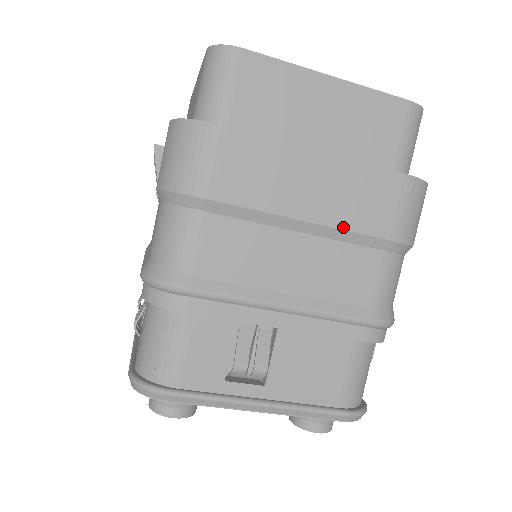
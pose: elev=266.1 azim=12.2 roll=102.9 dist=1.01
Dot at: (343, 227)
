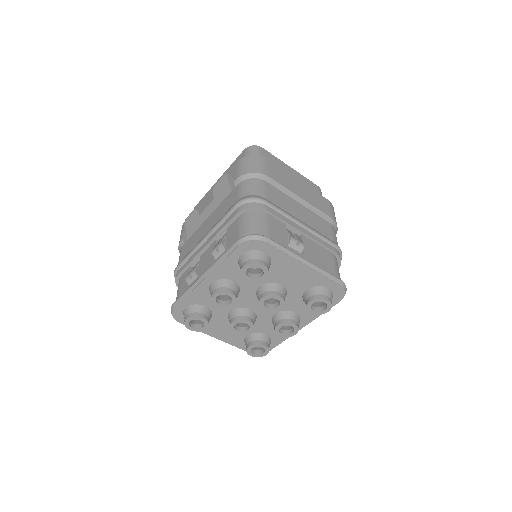
Dot at: (314, 206)
